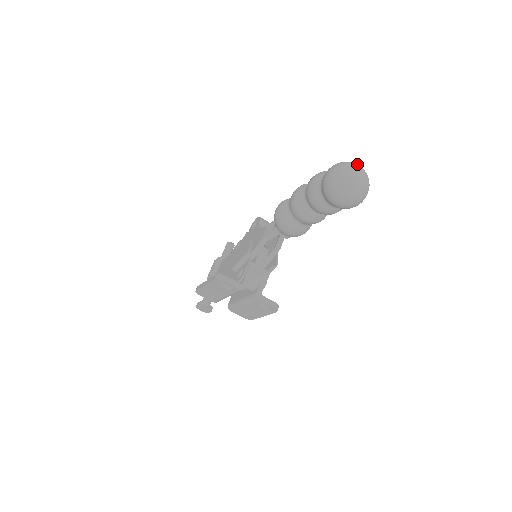
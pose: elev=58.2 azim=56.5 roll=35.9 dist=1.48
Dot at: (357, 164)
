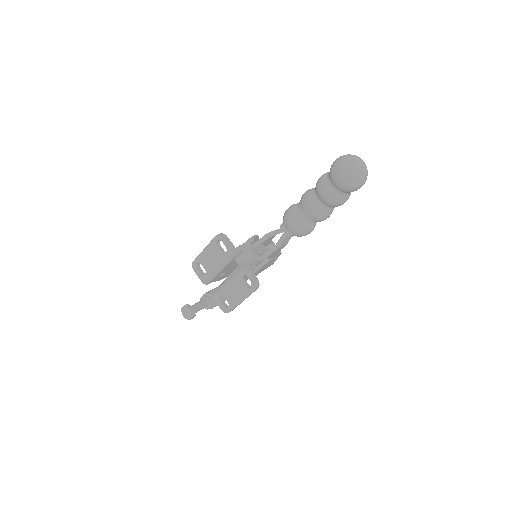
Dot at: occluded
